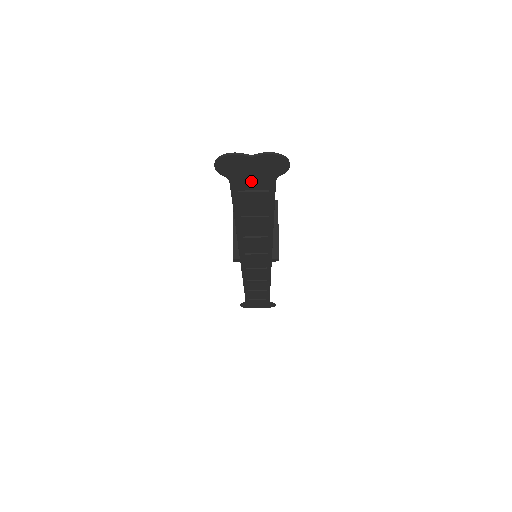
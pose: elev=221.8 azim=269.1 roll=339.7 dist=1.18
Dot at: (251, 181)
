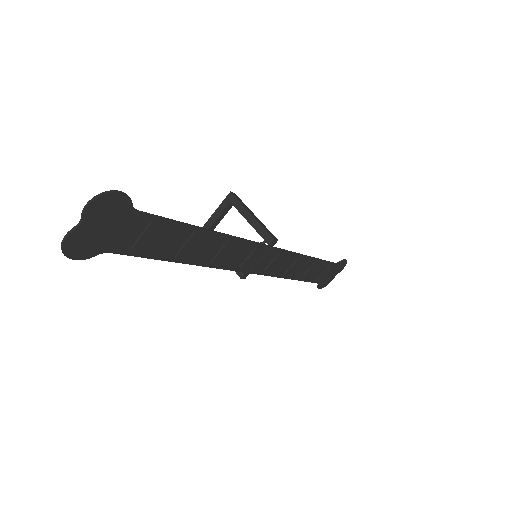
Dot at: (122, 234)
